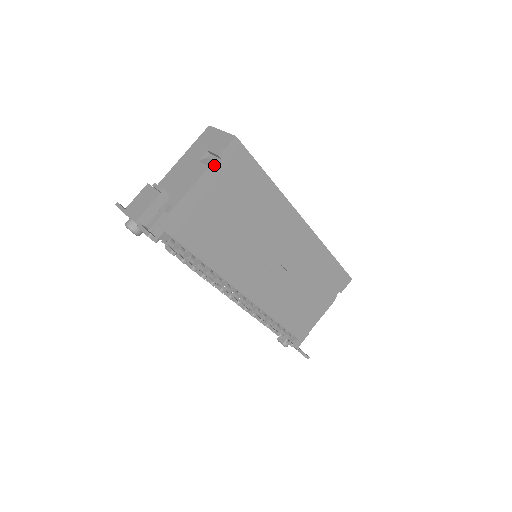
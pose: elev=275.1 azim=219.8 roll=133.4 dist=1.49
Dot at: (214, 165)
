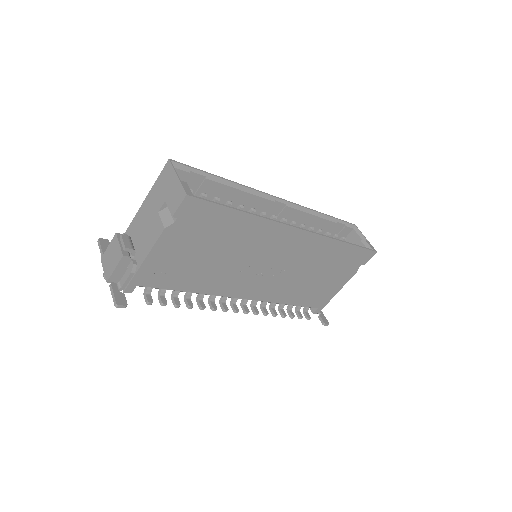
Dot at: (170, 225)
